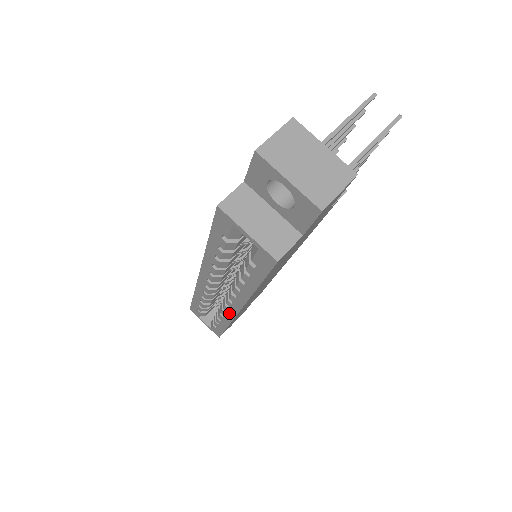
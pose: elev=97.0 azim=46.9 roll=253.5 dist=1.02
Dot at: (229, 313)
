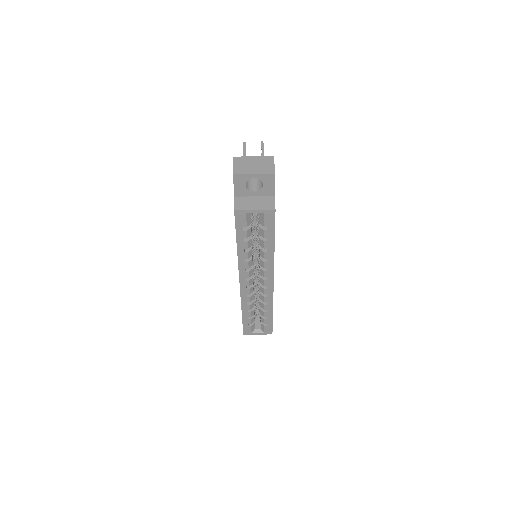
Dot at: (269, 293)
